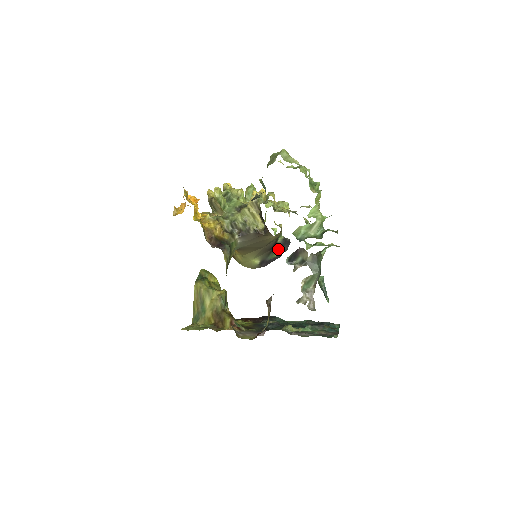
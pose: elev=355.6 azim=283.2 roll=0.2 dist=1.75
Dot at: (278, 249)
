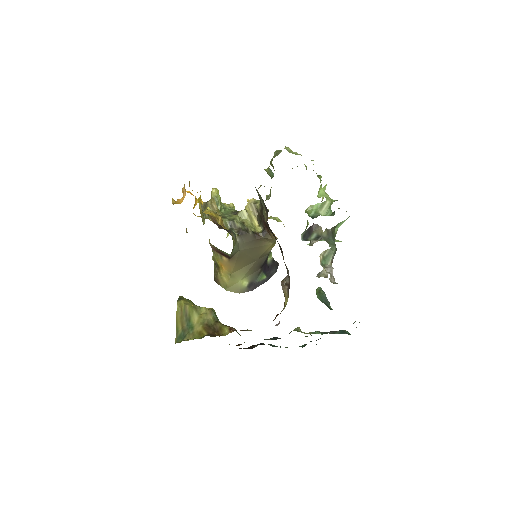
Dot at: (267, 270)
